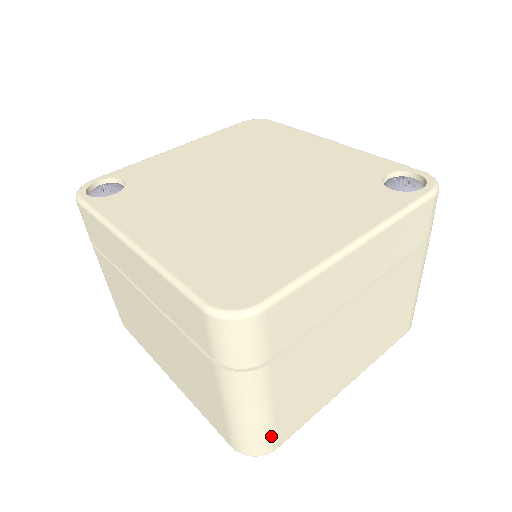
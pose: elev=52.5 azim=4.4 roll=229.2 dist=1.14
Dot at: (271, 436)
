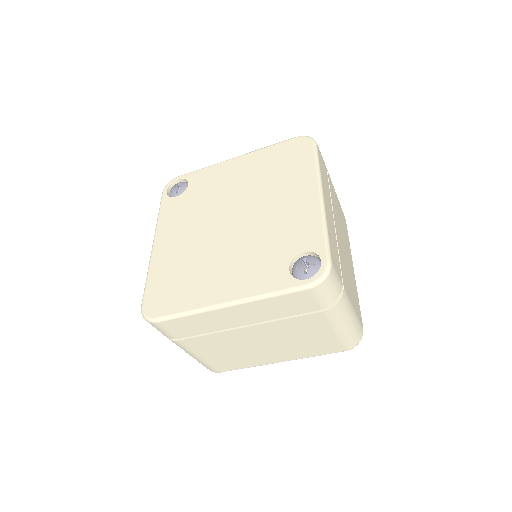
Dot at: (209, 366)
